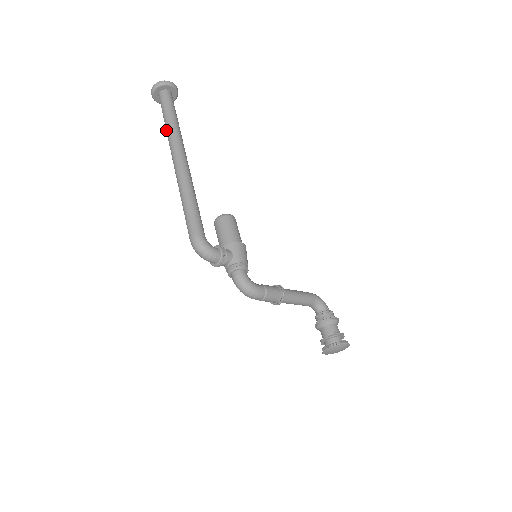
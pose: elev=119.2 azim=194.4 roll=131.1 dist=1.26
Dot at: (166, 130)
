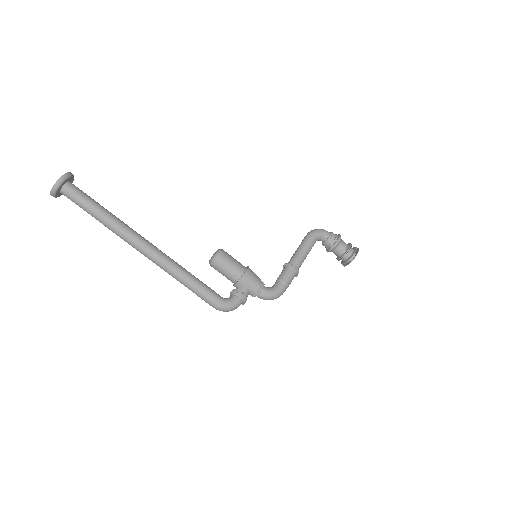
Dot at: occluded
